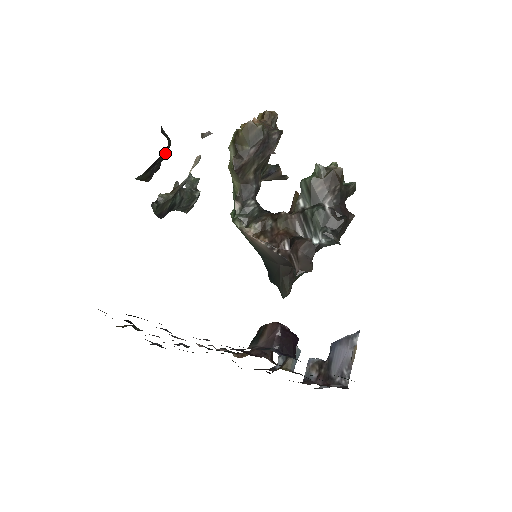
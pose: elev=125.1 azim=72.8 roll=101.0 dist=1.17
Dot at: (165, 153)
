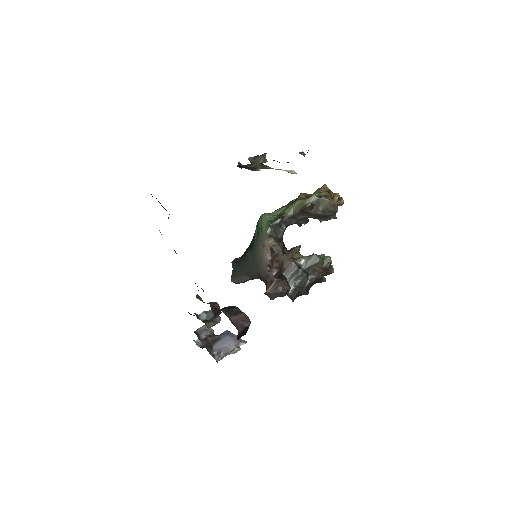
Dot at: occluded
